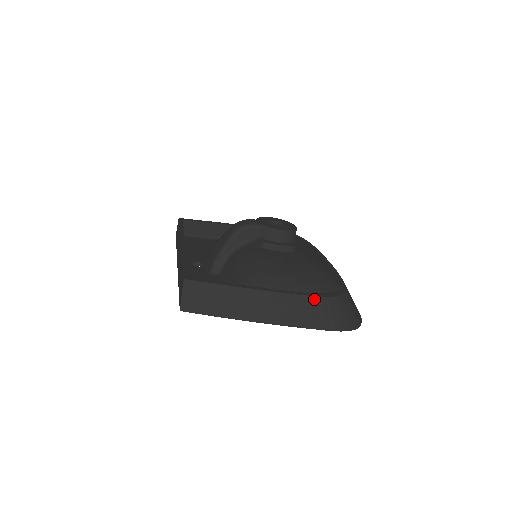
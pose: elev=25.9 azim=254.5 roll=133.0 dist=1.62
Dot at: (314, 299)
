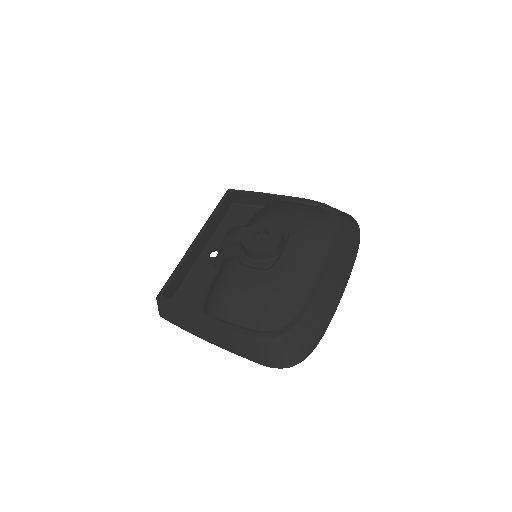
Dot at: (246, 337)
